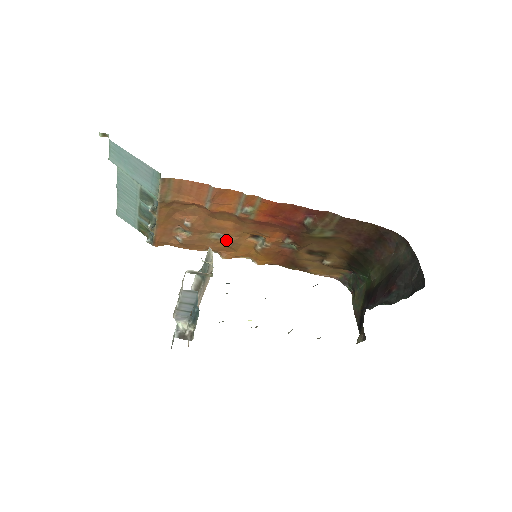
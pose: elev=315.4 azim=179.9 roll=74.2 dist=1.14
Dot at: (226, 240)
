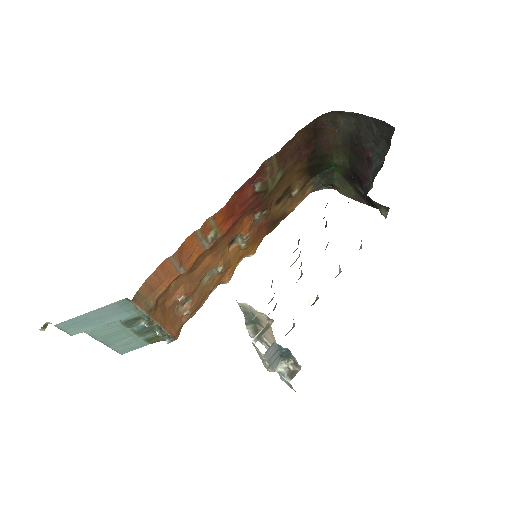
Dot at: (217, 271)
